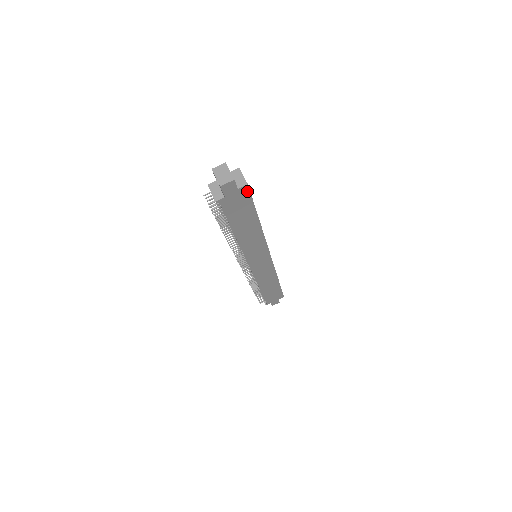
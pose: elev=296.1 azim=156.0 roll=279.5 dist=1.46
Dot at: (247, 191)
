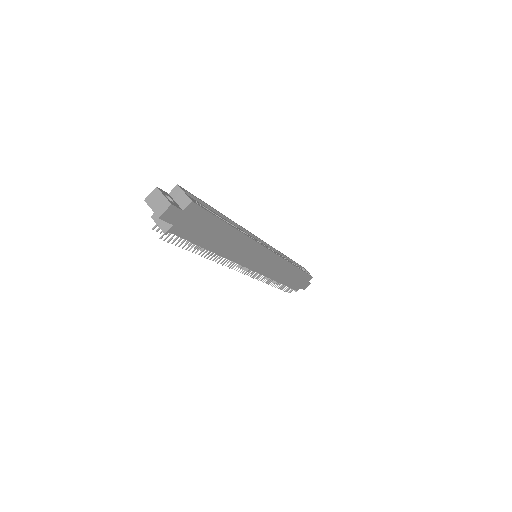
Dot at: (196, 208)
